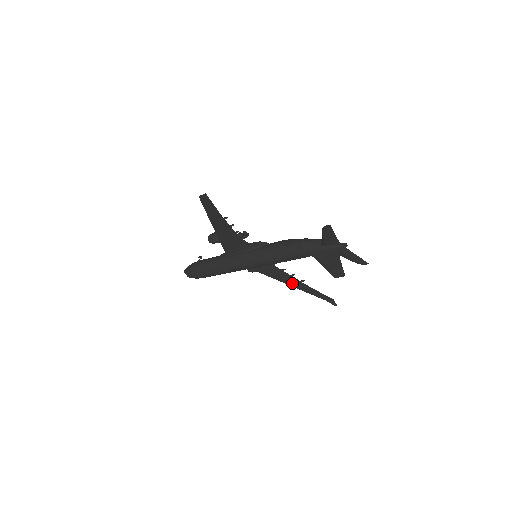
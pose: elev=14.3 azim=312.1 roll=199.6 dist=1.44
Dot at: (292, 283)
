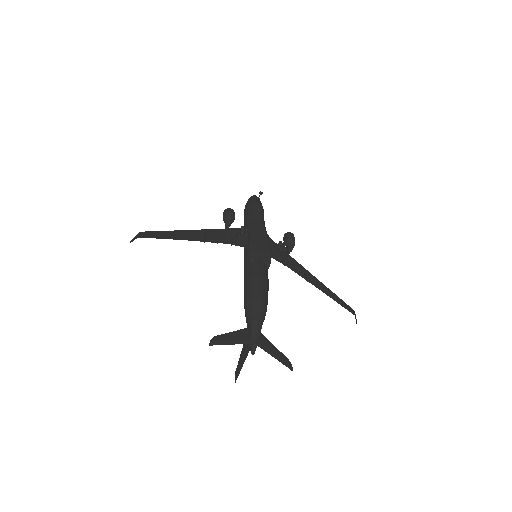
Dot at: (313, 281)
